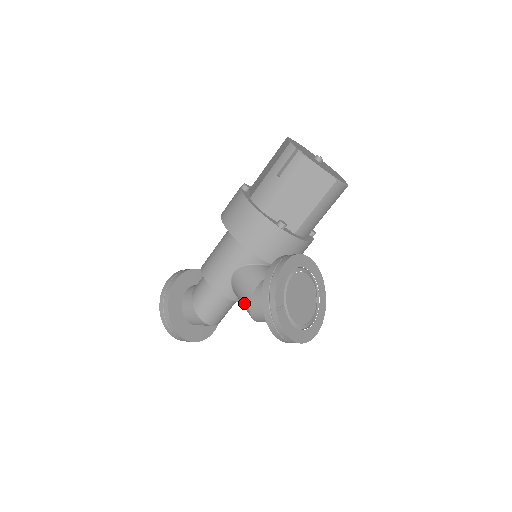
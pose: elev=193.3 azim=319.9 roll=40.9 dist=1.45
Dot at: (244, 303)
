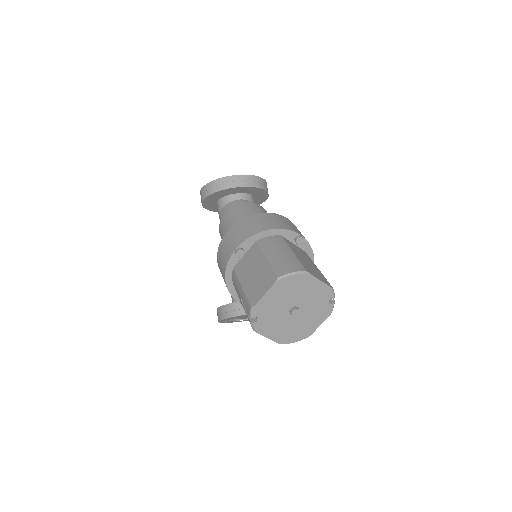
Dot at: occluded
